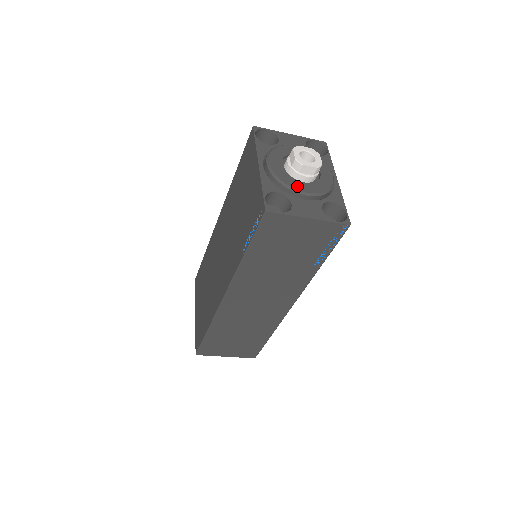
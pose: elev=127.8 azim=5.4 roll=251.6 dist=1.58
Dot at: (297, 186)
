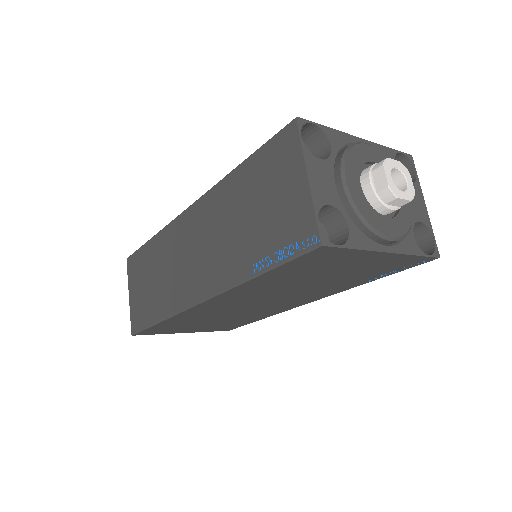
Dot at: (351, 169)
